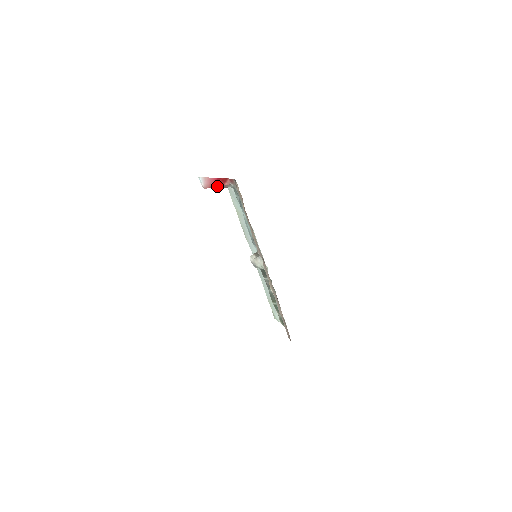
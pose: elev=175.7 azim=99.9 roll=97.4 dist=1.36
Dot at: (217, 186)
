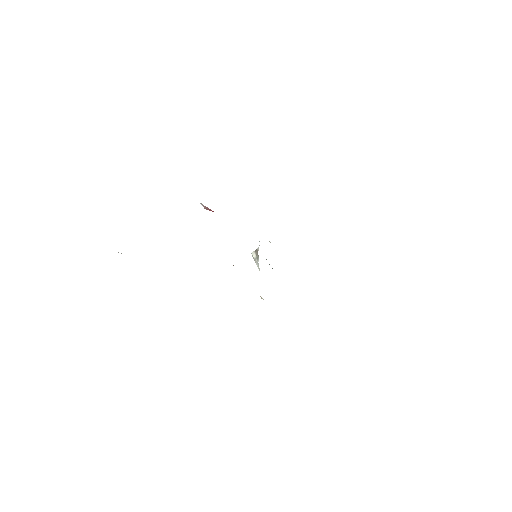
Dot at: occluded
